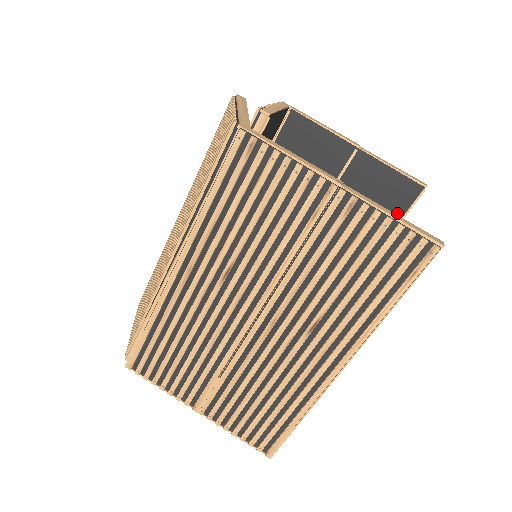
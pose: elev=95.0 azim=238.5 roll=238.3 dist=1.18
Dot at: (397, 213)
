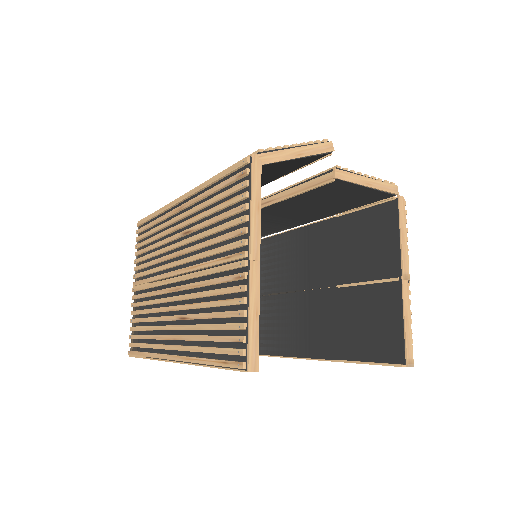
Dot at: (374, 355)
